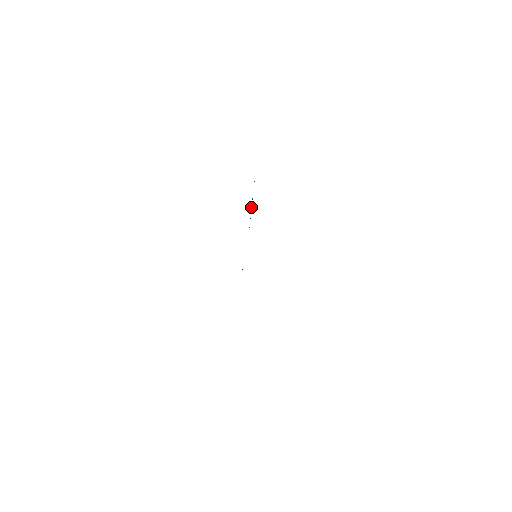
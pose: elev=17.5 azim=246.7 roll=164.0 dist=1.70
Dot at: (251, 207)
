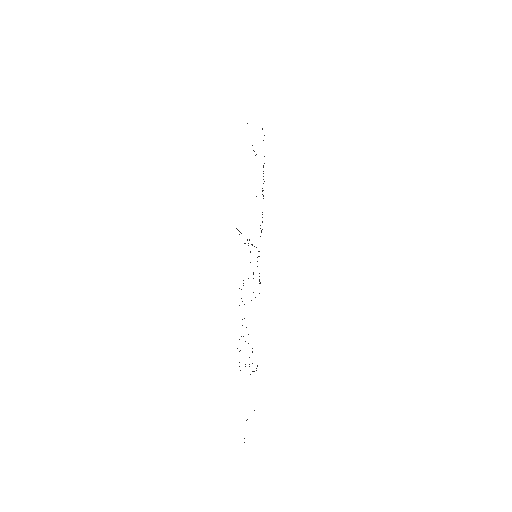
Dot at: occluded
